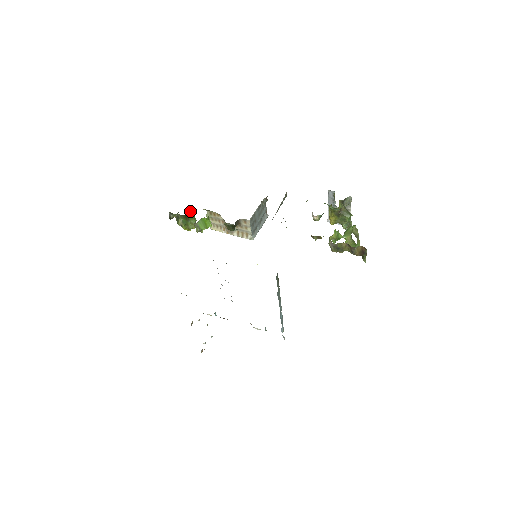
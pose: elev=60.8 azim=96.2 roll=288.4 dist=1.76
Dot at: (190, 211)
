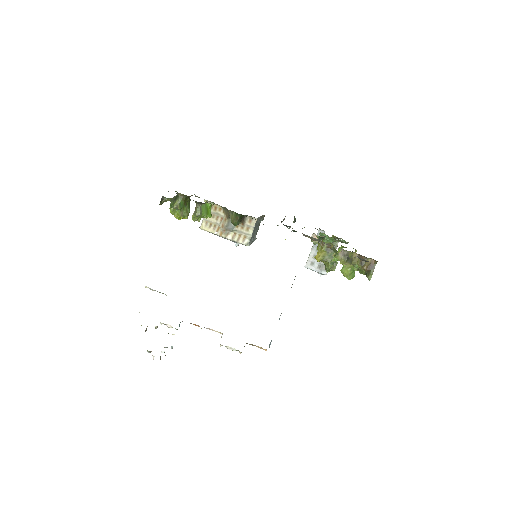
Dot at: occluded
